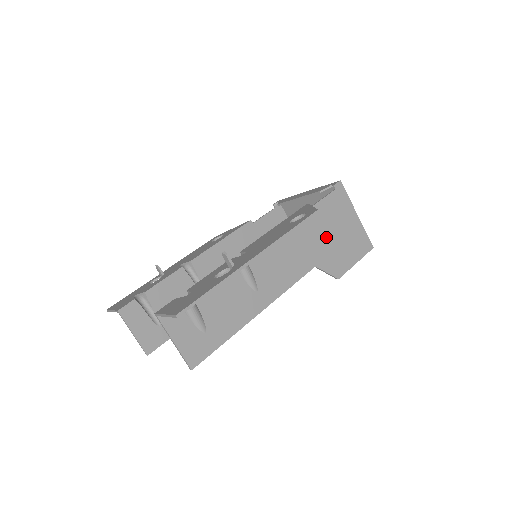
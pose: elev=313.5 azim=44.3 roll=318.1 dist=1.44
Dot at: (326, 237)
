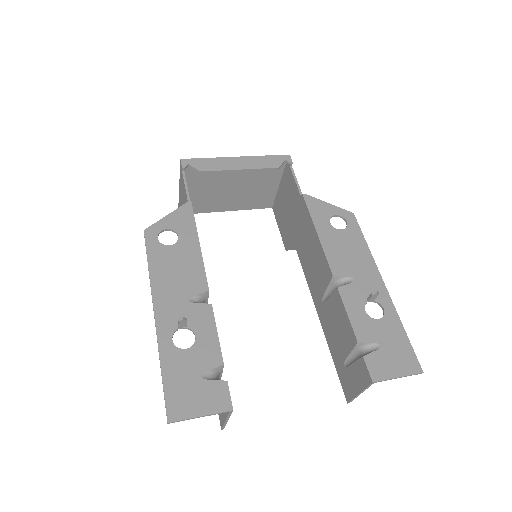
Dot at: (294, 218)
